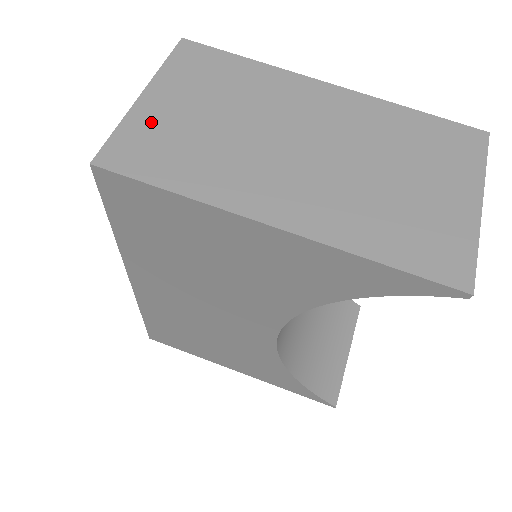
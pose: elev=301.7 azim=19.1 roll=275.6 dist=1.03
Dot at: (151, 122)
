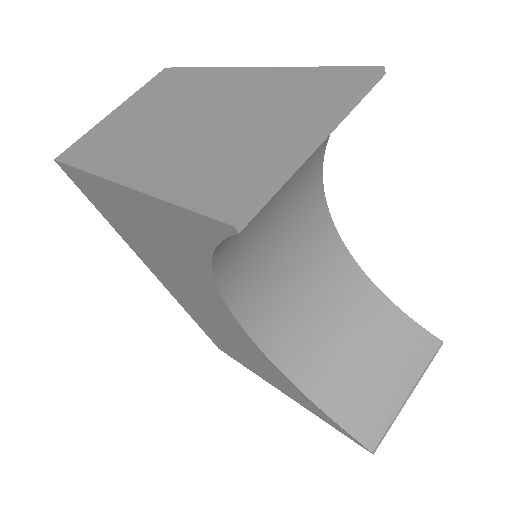
Dot at: (104, 127)
